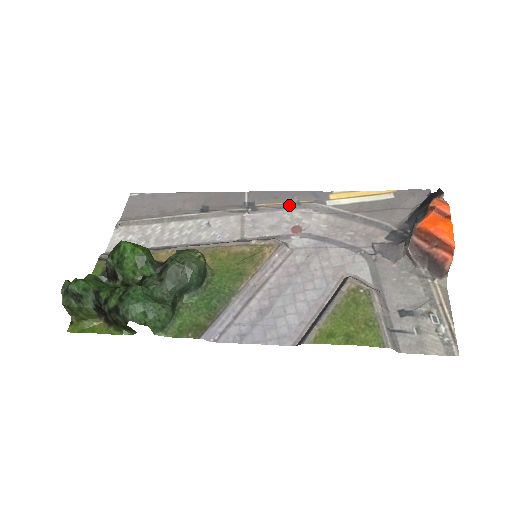
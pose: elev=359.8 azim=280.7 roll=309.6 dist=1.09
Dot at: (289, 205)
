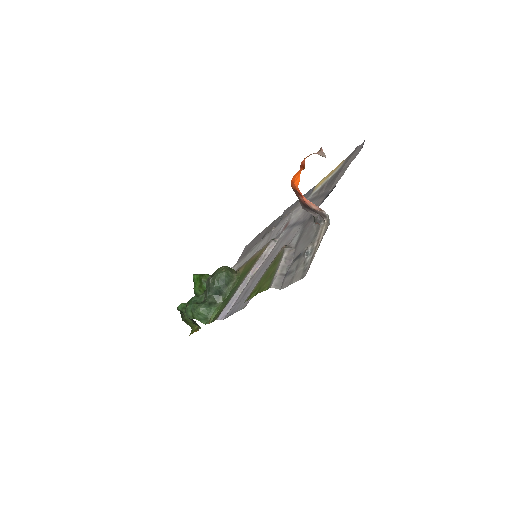
Dot at: (292, 210)
